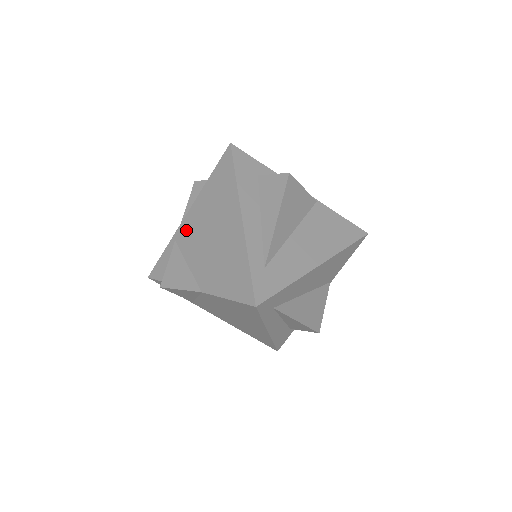
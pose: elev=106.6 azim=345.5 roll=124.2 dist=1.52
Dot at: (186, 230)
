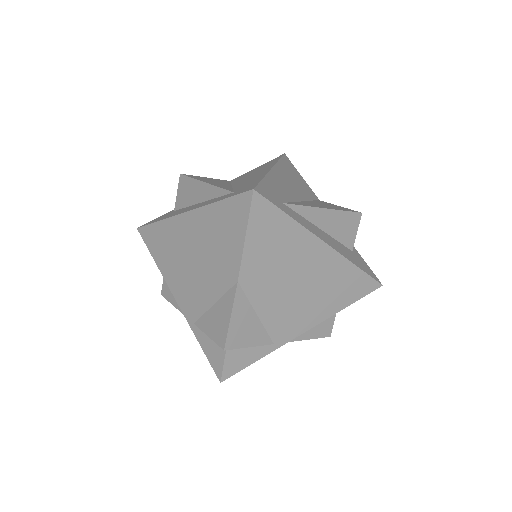
Dot at: (187, 303)
